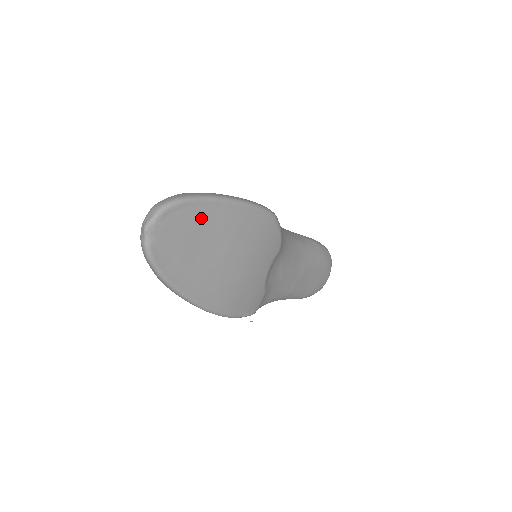
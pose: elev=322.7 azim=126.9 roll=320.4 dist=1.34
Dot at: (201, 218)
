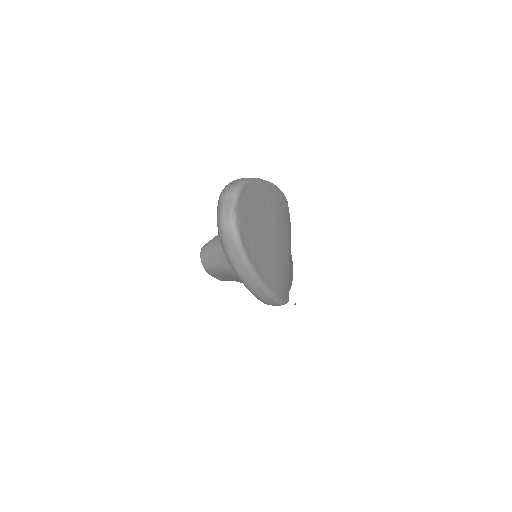
Dot at: (258, 199)
